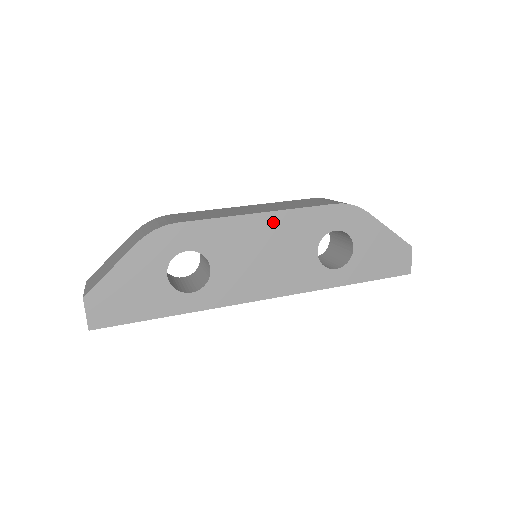
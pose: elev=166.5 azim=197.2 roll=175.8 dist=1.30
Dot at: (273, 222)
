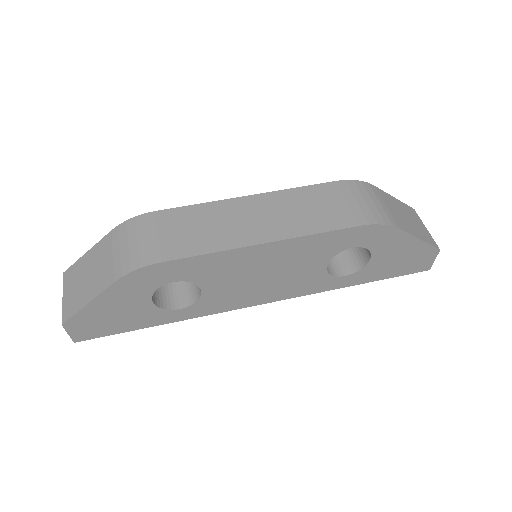
Dot at: (278, 249)
